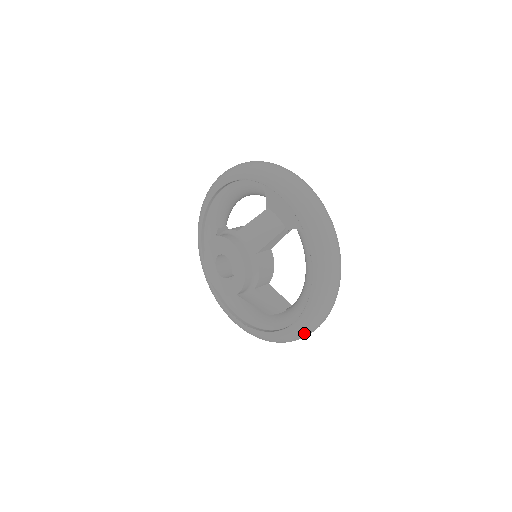
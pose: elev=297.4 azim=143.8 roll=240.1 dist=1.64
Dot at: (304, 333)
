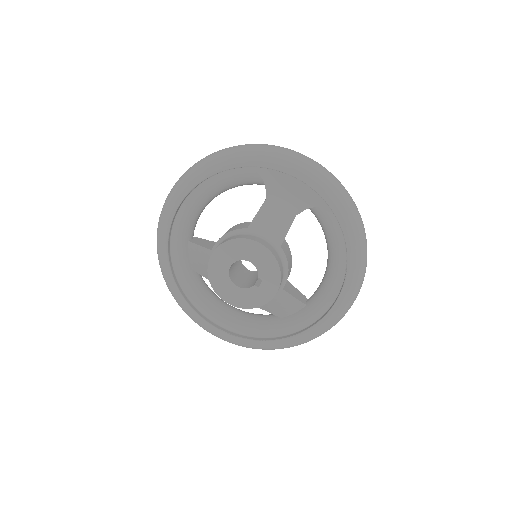
Dot at: (339, 319)
